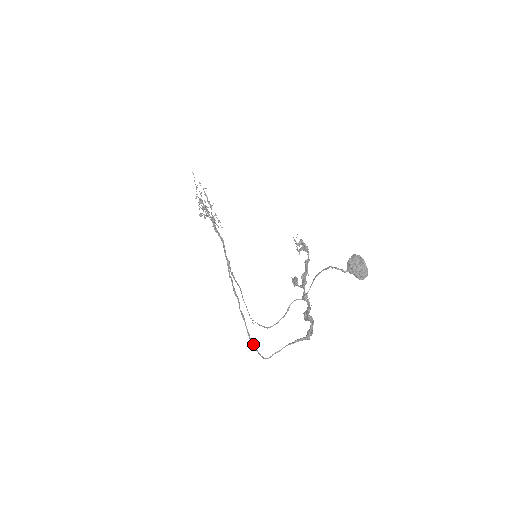
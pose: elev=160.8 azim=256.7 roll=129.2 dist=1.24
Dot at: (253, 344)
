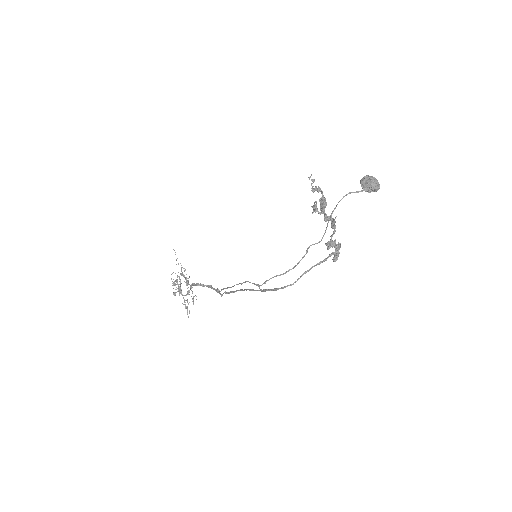
Dot at: (272, 289)
